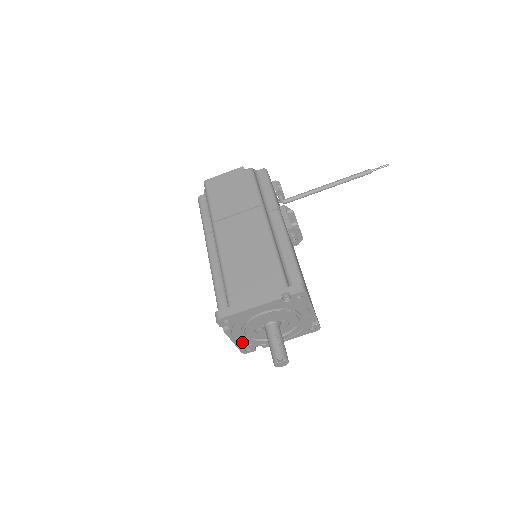
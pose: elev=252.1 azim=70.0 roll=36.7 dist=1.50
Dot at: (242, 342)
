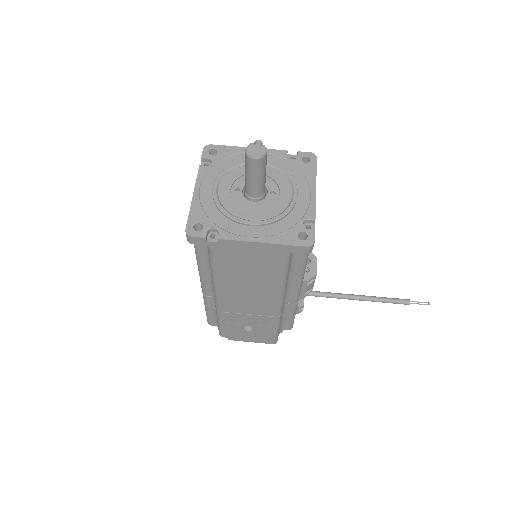
Dot at: (202, 205)
